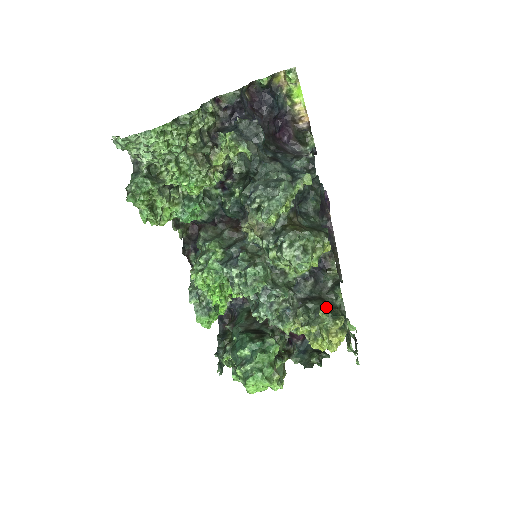
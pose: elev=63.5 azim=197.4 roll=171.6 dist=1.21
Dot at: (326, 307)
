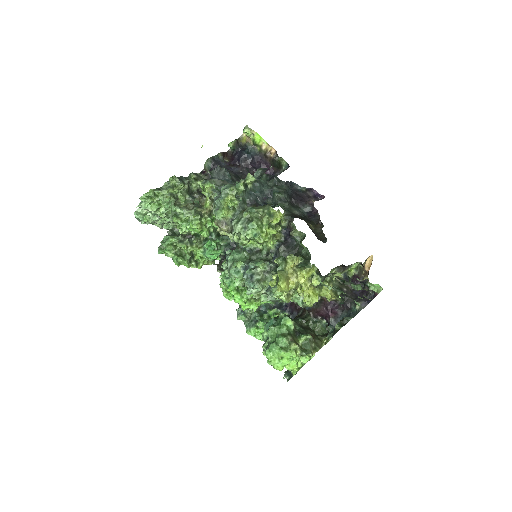
Dot at: occluded
